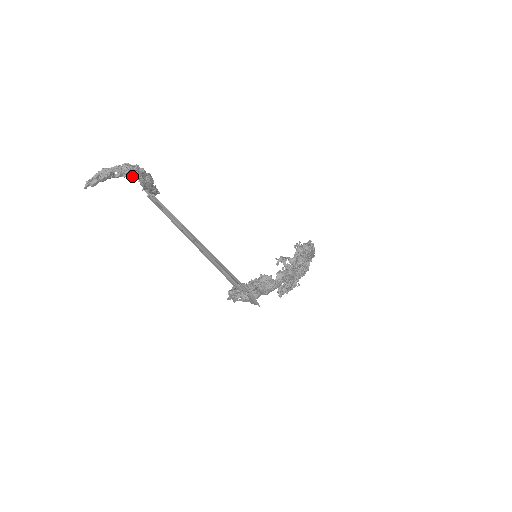
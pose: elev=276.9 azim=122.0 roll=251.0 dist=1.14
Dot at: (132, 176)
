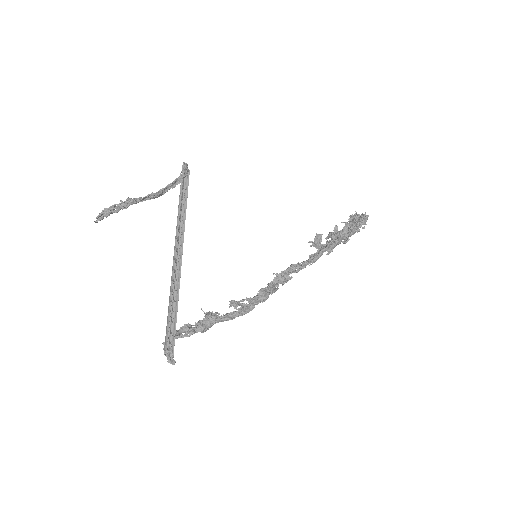
Dot at: occluded
